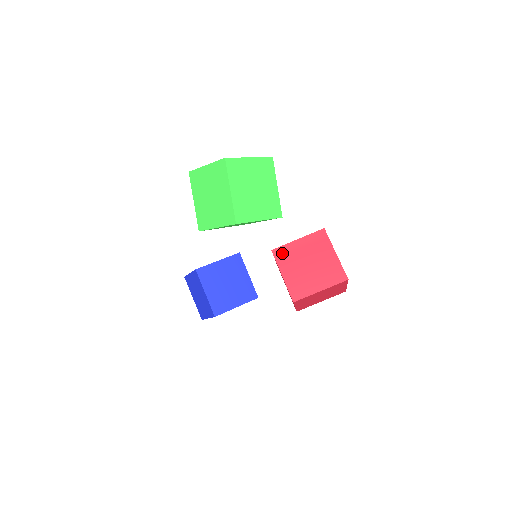
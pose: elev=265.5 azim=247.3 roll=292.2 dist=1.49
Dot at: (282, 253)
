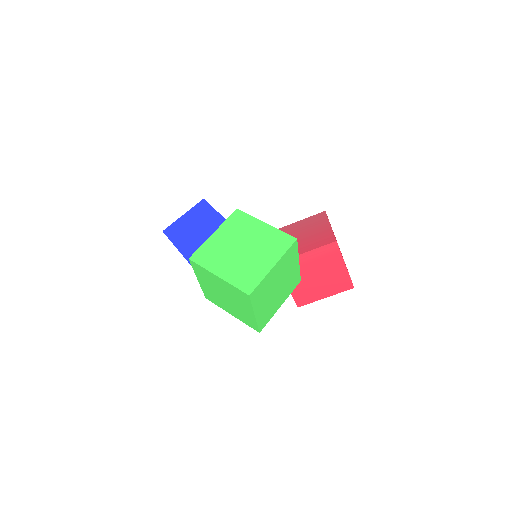
Dot at: occluded
